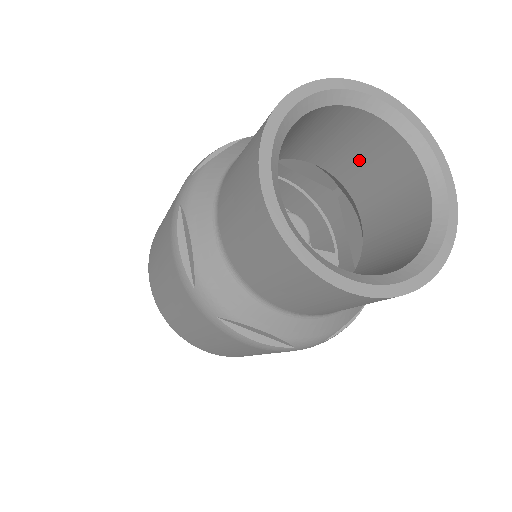
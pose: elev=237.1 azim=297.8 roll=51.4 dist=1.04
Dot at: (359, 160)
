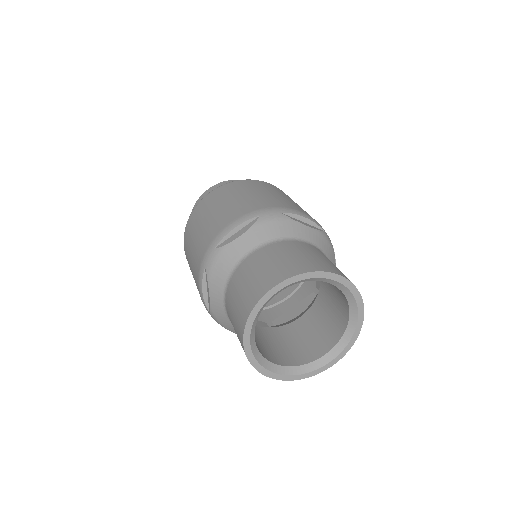
Dot at: occluded
